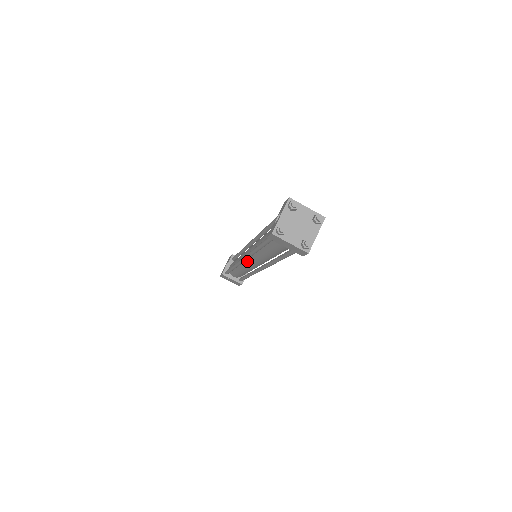
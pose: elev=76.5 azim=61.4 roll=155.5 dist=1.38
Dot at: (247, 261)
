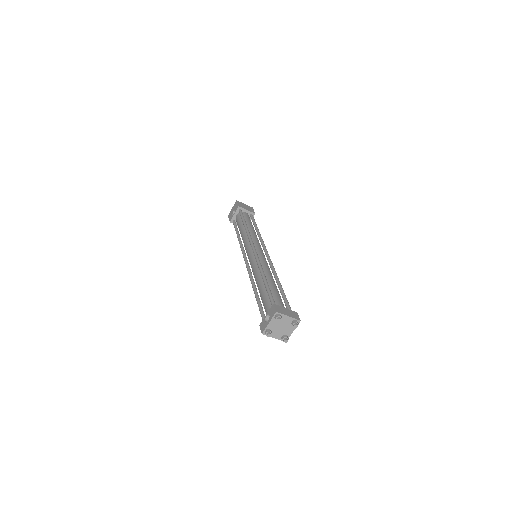
Dot at: occluded
